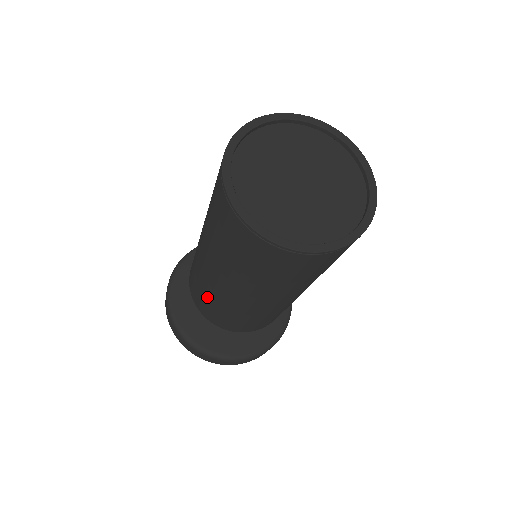
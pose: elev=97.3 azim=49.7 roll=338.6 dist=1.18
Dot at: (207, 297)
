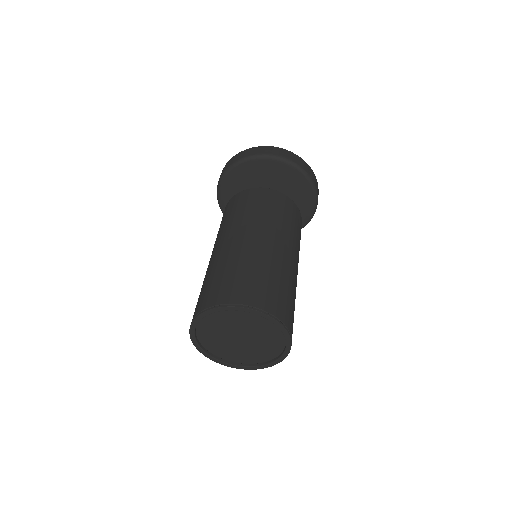
Dot at: occluded
